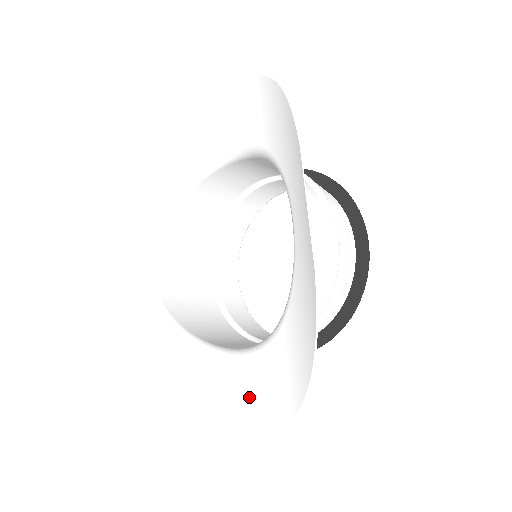
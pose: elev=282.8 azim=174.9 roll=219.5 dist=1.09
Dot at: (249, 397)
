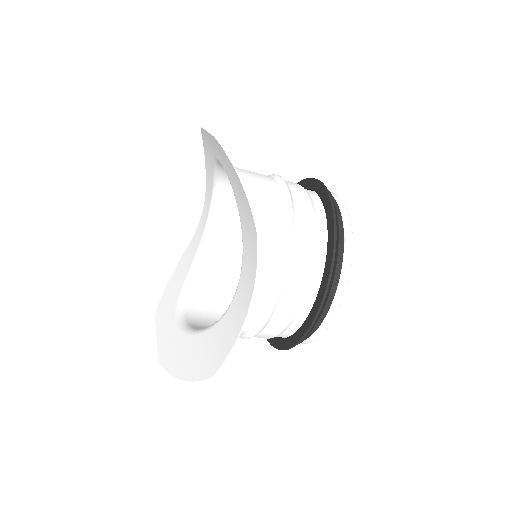
Dot at: (248, 287)
